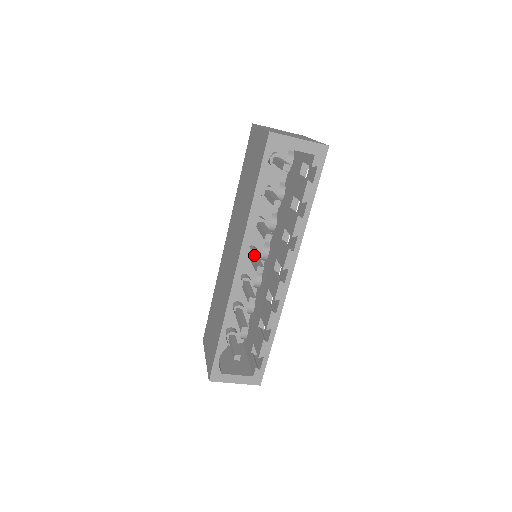
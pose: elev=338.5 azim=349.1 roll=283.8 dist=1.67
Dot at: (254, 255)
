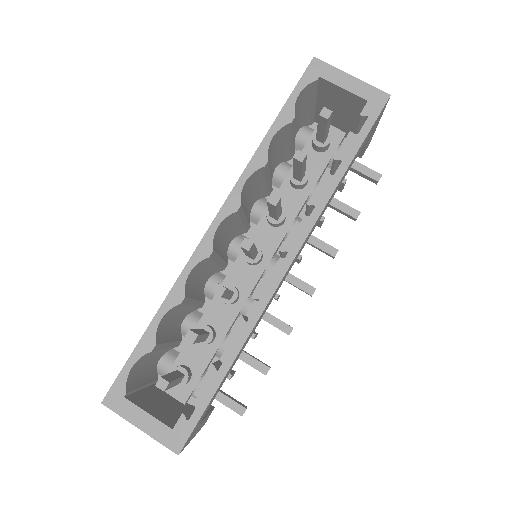
Dot at: occluded
